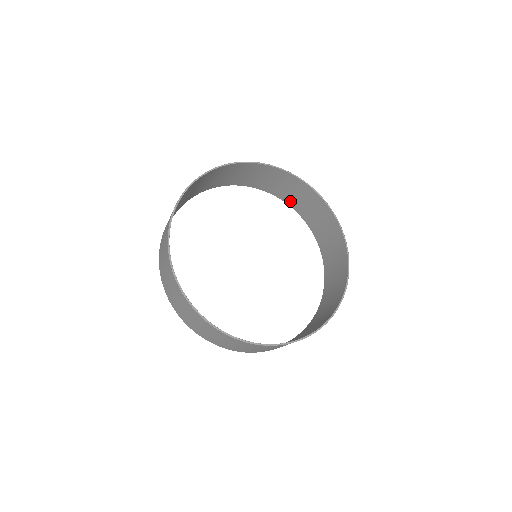
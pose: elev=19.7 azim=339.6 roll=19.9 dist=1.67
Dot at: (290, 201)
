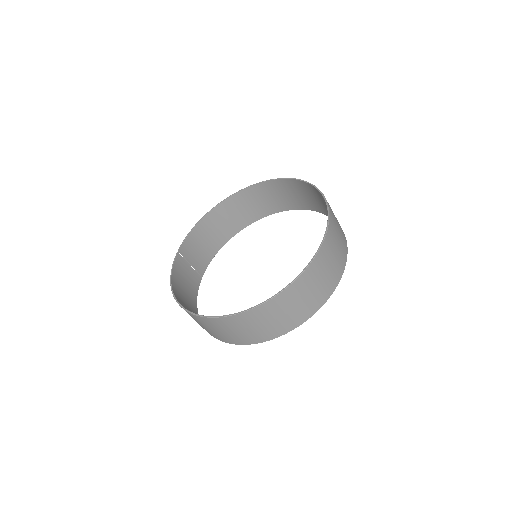
Dot at: (295, 205)
